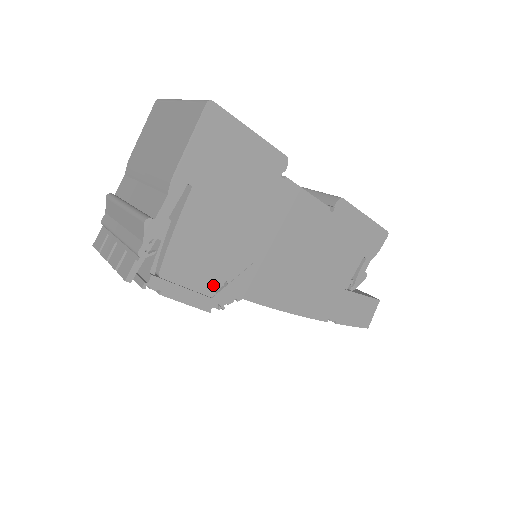
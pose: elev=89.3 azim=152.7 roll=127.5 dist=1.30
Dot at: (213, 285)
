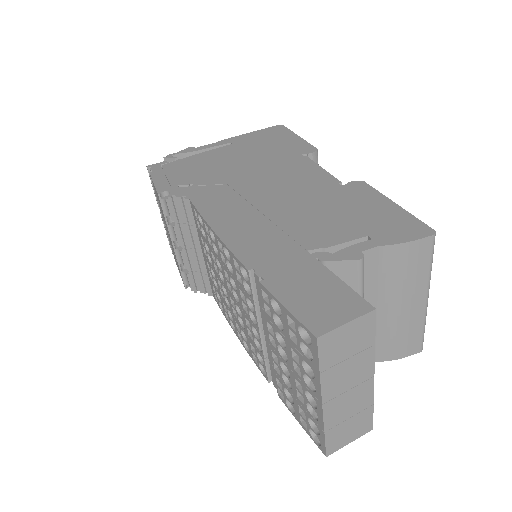
Dot at: (182, 182)
